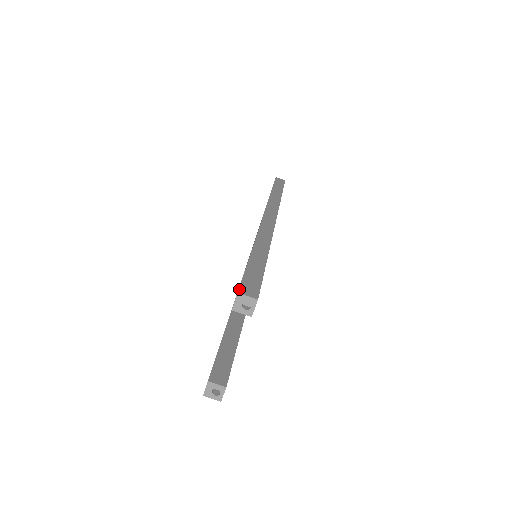
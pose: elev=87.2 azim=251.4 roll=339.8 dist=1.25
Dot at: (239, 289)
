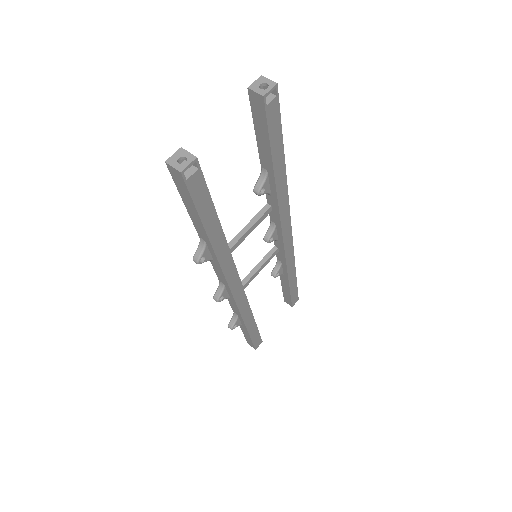
Dot at: (262, 81)
